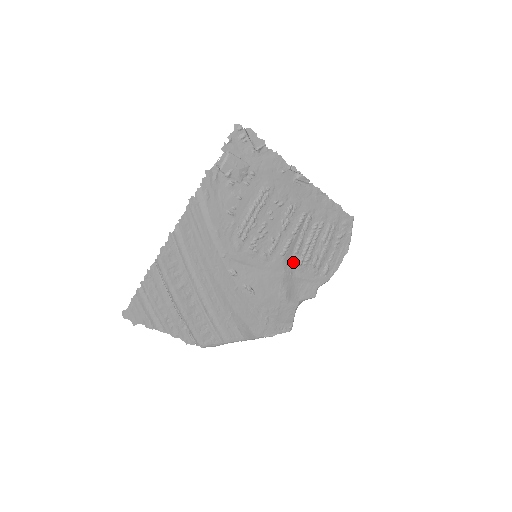
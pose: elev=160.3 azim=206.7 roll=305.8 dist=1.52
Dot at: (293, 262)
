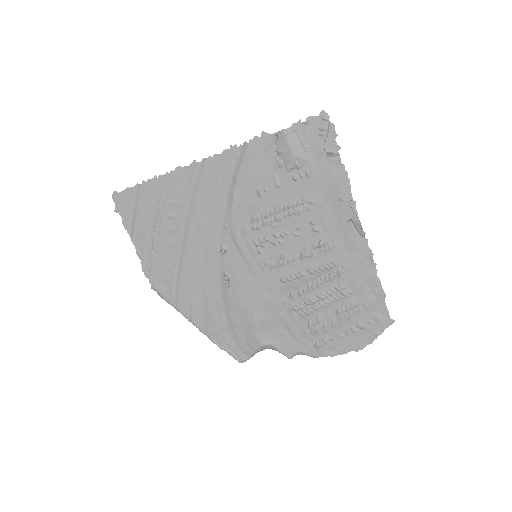
Dot at: (290, 300)
